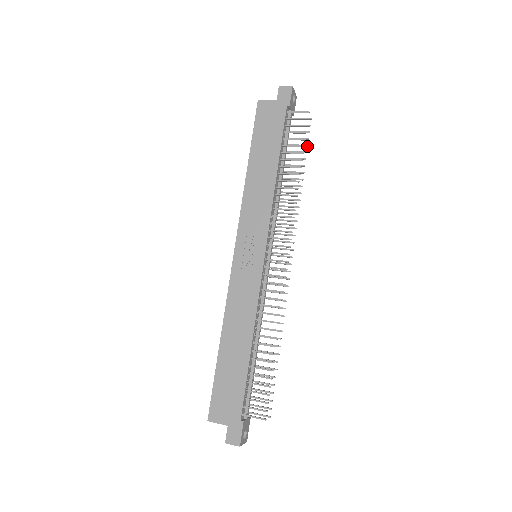
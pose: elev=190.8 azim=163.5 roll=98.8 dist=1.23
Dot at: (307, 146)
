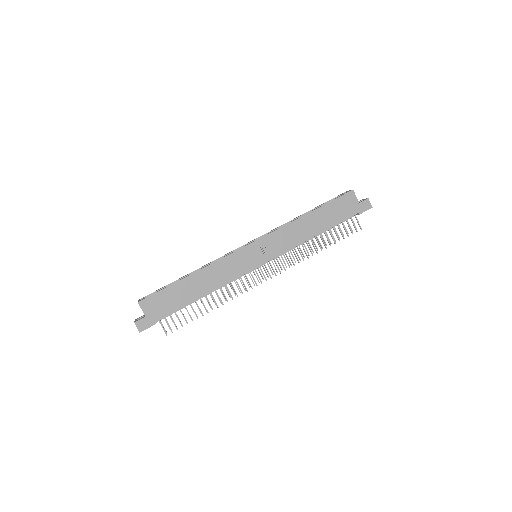
Dot at: (339, 238)
